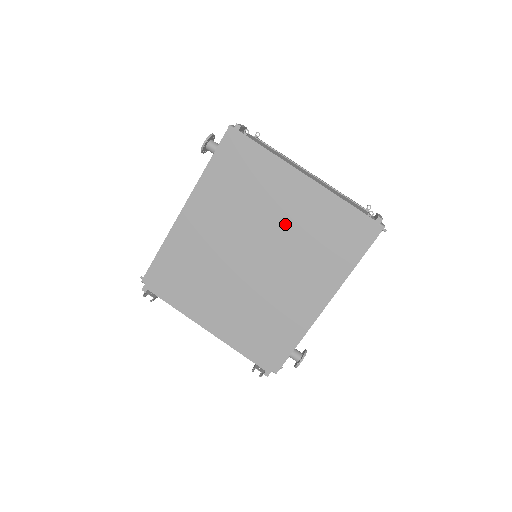
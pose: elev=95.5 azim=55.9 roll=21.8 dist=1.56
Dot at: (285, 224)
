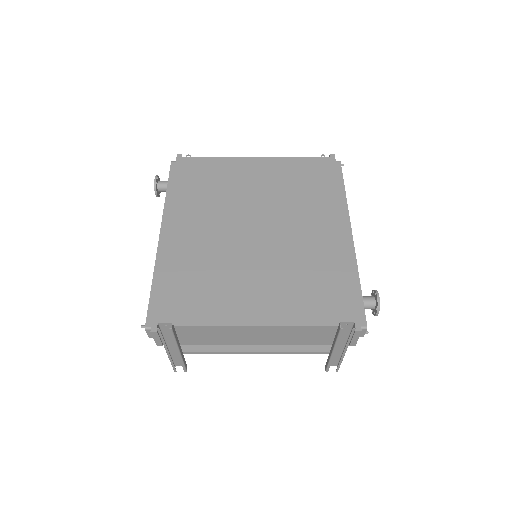
Dot at: (265, 192)
